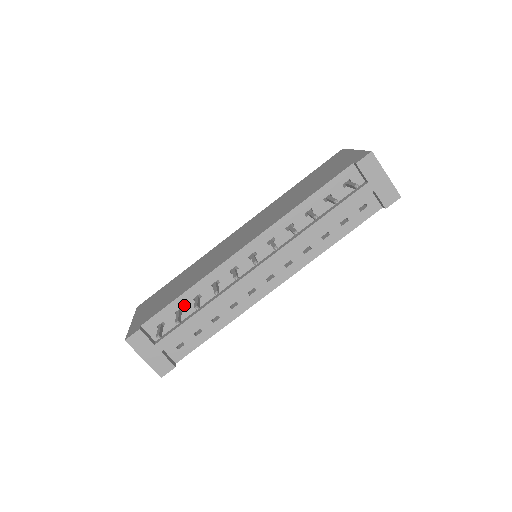
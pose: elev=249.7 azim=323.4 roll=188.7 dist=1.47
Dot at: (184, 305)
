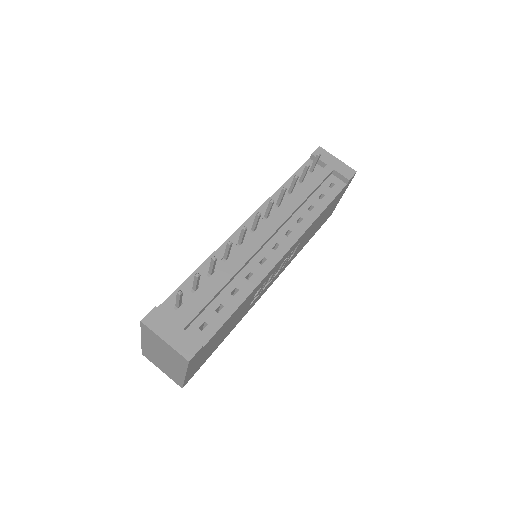
Dot at: (199, 282)
